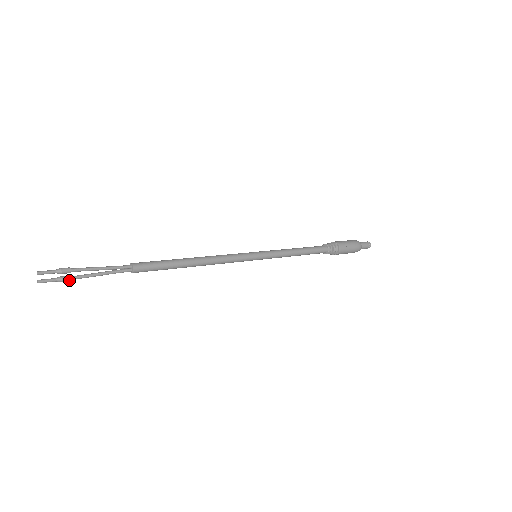
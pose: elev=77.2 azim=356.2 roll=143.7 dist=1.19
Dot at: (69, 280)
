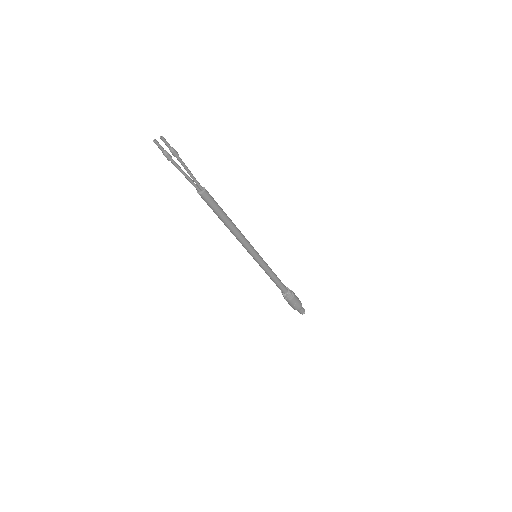
Dot at: (169, 159)
